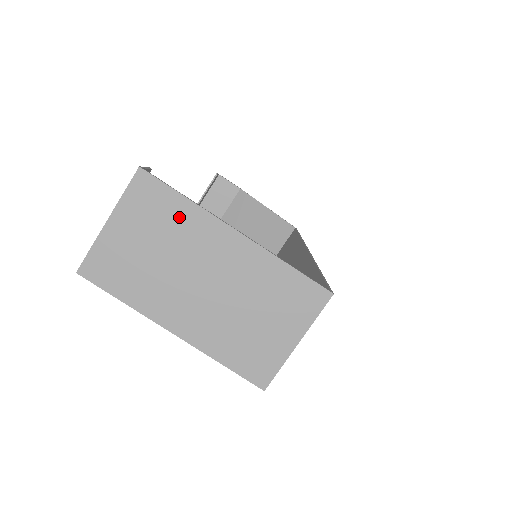
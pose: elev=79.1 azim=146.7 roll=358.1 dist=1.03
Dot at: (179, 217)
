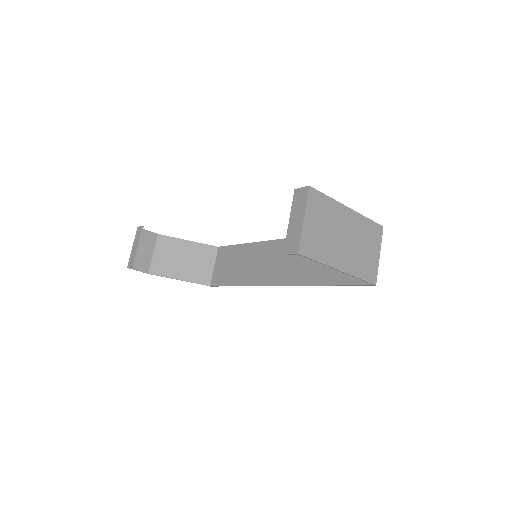
Dot at: (329, 208)
